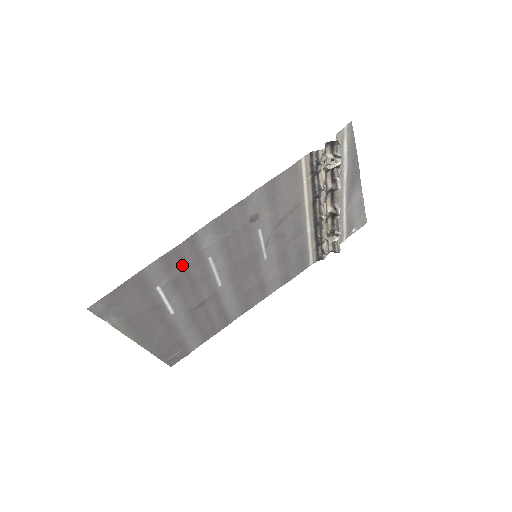
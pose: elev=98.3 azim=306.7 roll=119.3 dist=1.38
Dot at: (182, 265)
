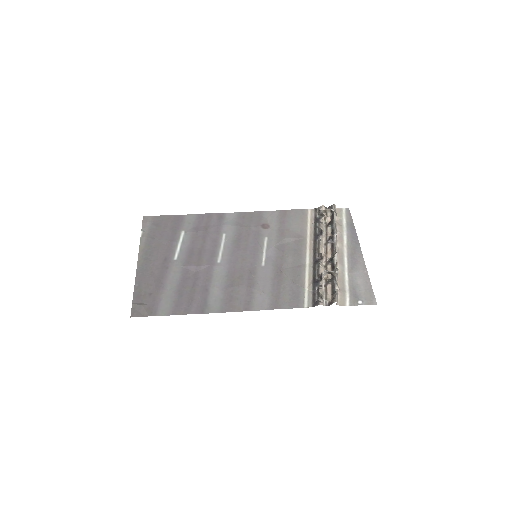
Dot at: (206, 228)
